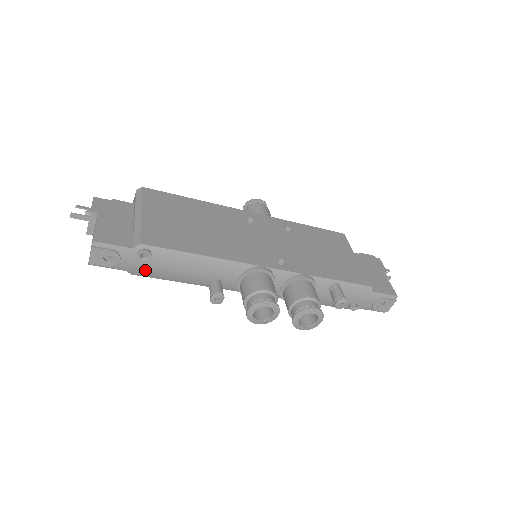
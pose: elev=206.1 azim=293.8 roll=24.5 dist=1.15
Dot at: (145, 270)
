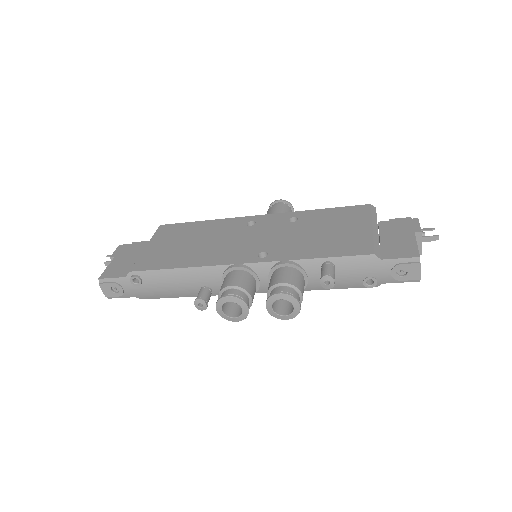
Dot at: (146, 293)
